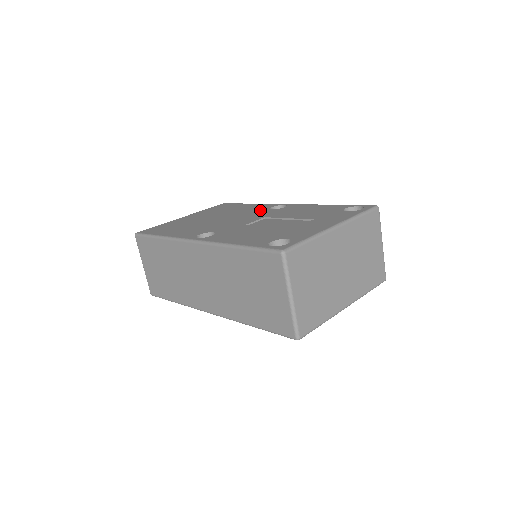
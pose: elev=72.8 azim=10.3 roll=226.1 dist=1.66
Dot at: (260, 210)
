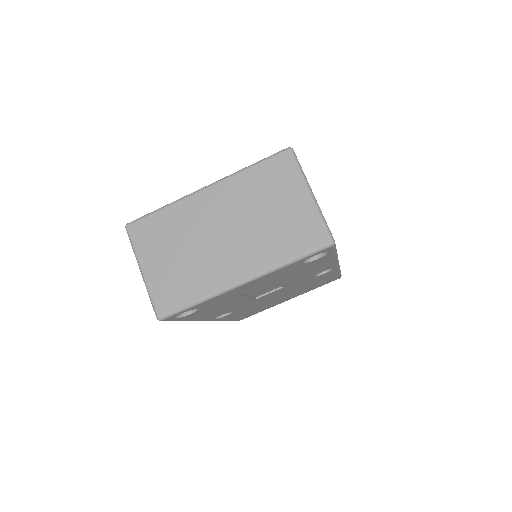
Dot at: occluded
